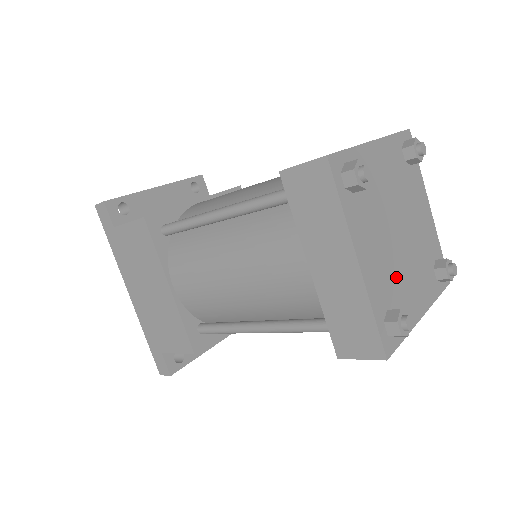
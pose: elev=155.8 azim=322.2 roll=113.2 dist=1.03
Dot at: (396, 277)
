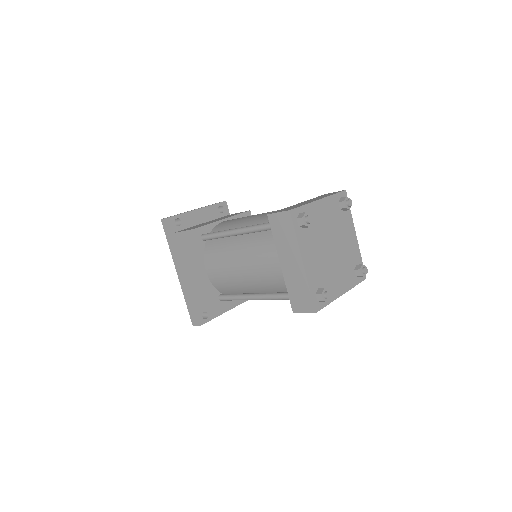
Dot at: (326, 272)
